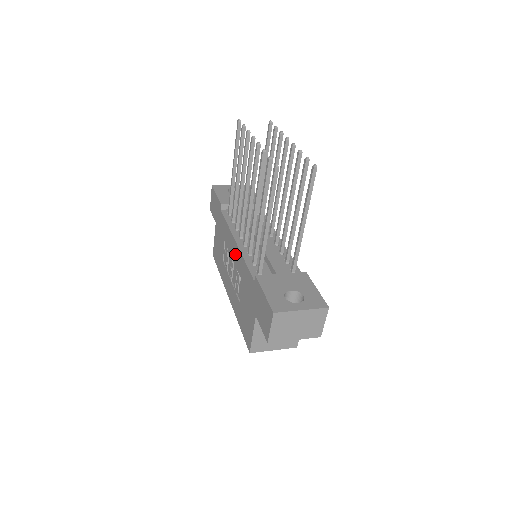
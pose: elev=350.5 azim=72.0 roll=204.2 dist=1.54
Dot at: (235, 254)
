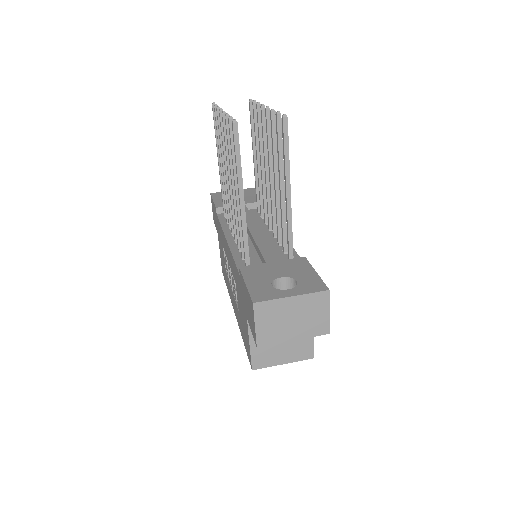
Dot at: (228, 255)
